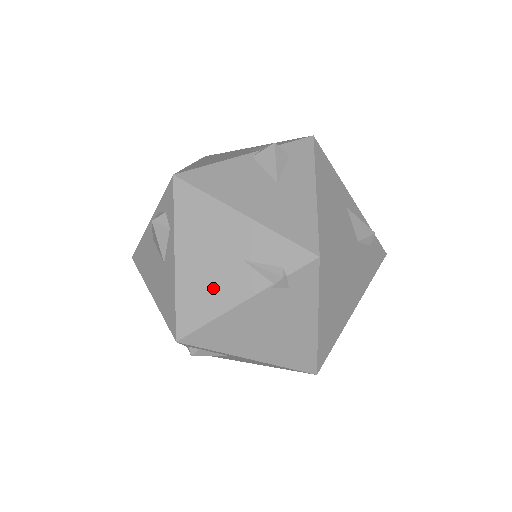
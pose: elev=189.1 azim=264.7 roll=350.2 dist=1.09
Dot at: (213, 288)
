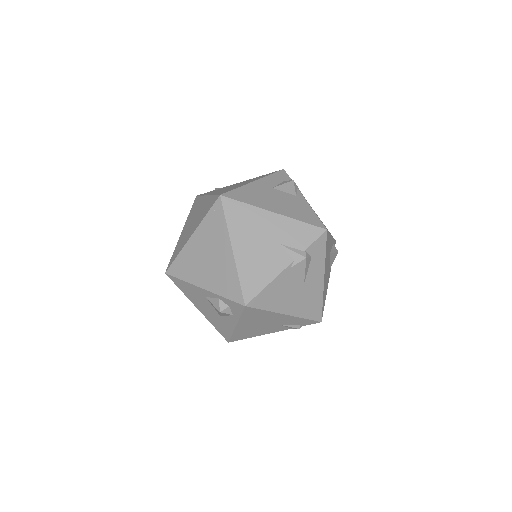
Dot at: (257, 331)
